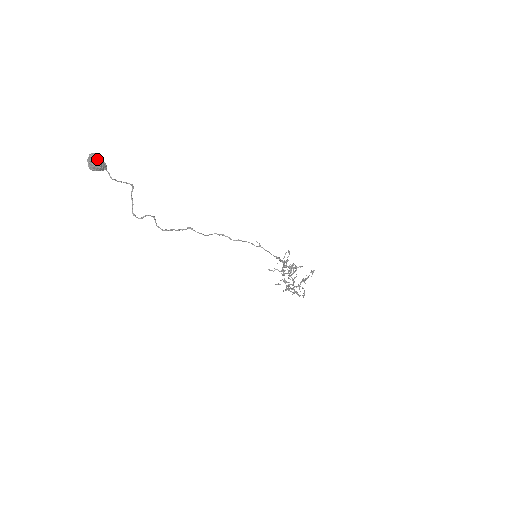
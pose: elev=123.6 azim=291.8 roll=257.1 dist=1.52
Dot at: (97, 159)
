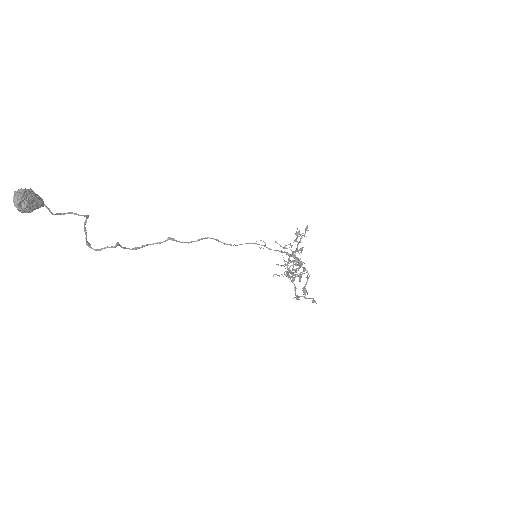
Dot at: (24, 206)
